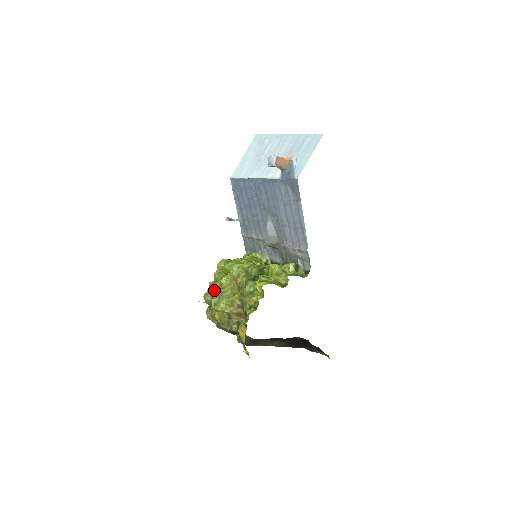
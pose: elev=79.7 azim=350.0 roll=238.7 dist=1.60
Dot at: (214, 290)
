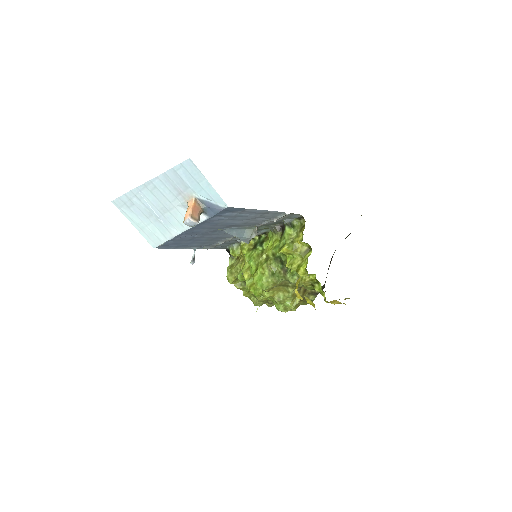
Dot at: (259, 298)
